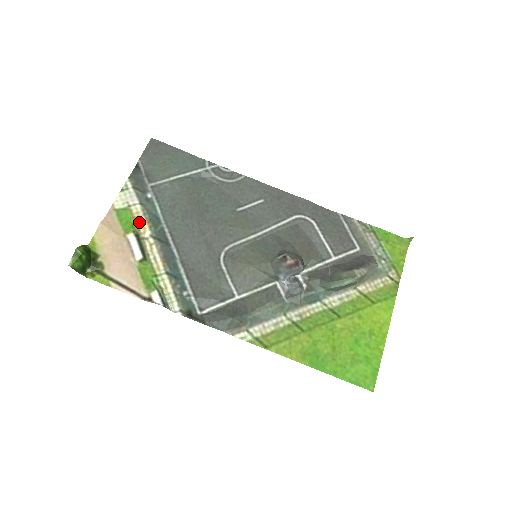
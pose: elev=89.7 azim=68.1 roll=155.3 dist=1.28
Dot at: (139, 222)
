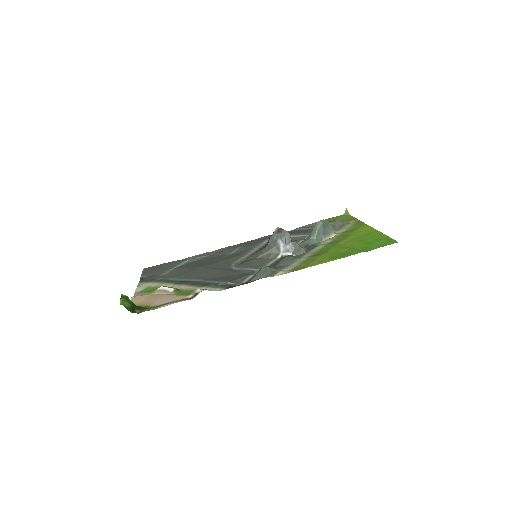
Dot at: occluded
